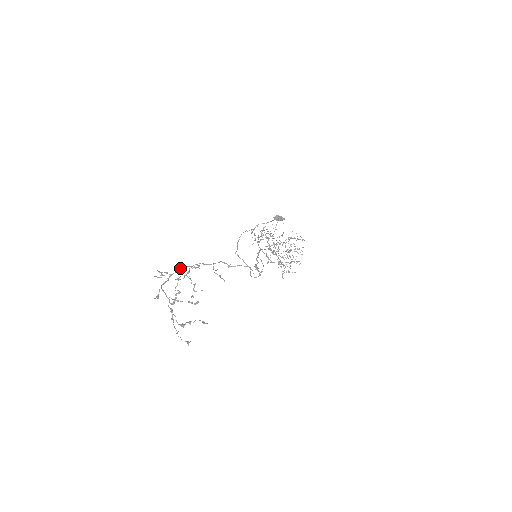
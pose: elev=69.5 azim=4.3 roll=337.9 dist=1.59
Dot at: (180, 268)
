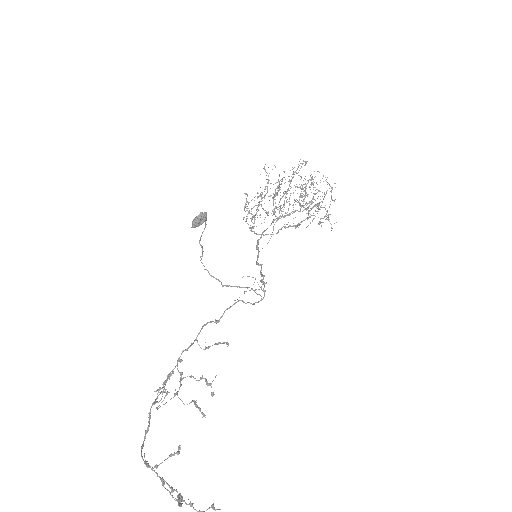
Dot at: (156, 391)
